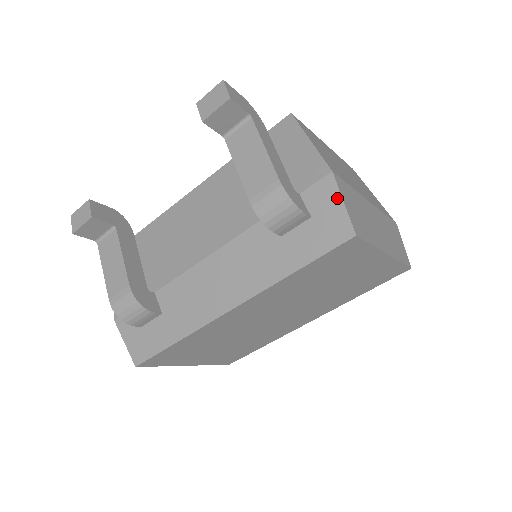
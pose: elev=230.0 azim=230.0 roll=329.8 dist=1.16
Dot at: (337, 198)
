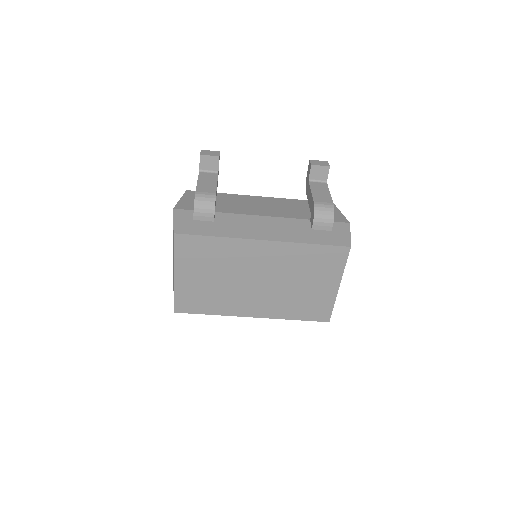
Dot at: (348, 231)
